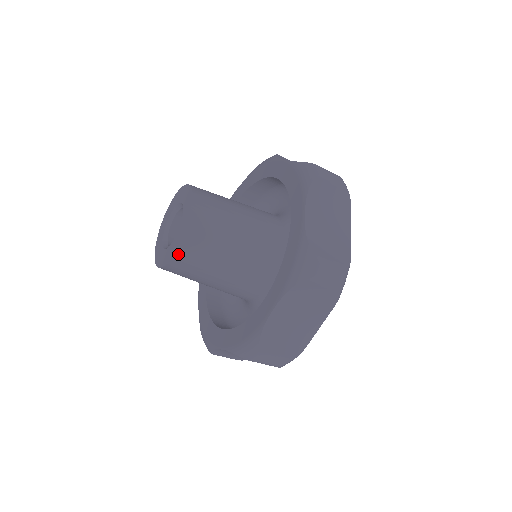
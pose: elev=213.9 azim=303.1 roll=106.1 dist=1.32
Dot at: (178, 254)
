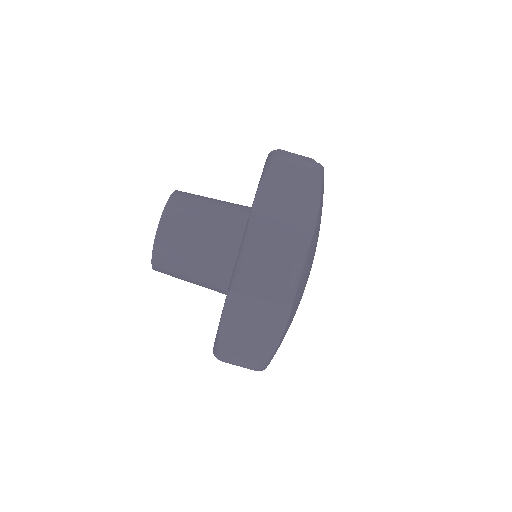
Dot at: (164, 218)
